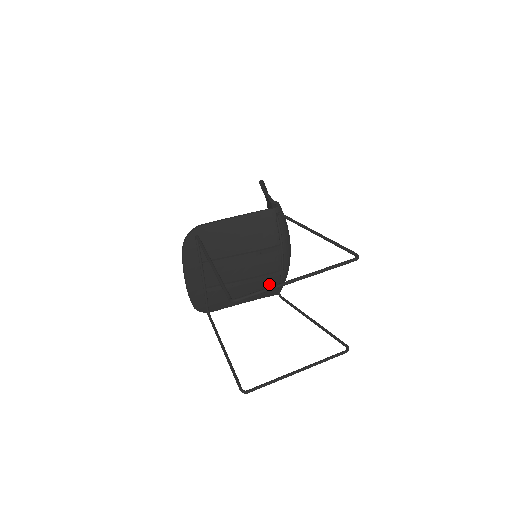
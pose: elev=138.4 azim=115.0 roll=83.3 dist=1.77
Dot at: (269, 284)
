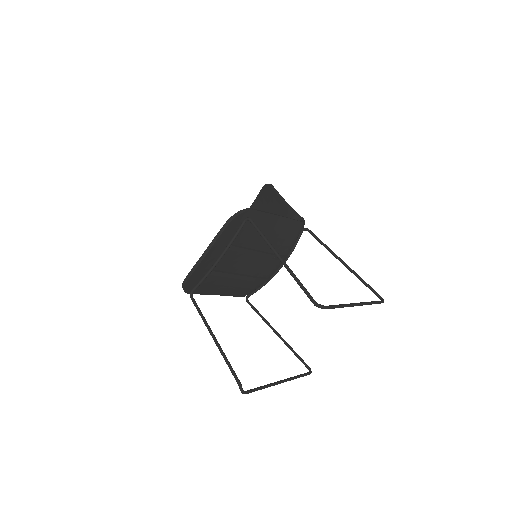
Dot at: (250, 286)
